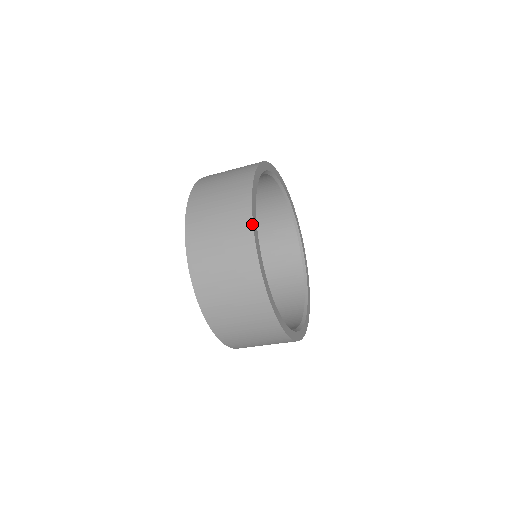
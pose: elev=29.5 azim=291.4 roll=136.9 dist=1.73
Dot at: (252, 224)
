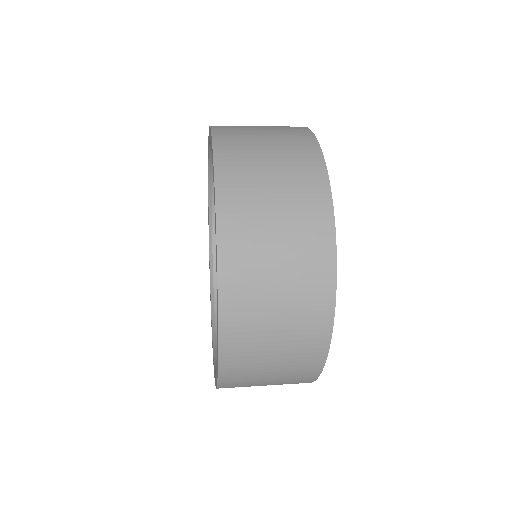
Dot at: (333, 221)
